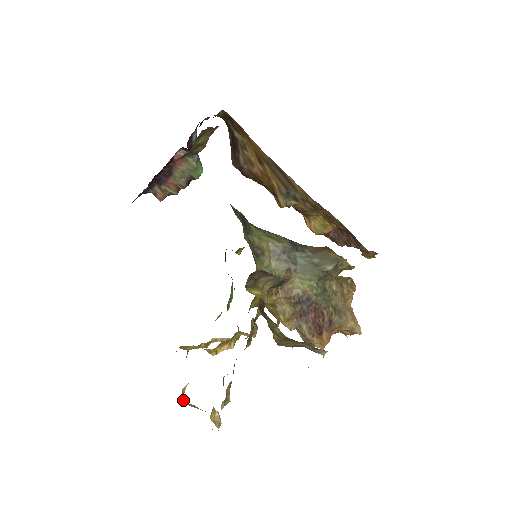
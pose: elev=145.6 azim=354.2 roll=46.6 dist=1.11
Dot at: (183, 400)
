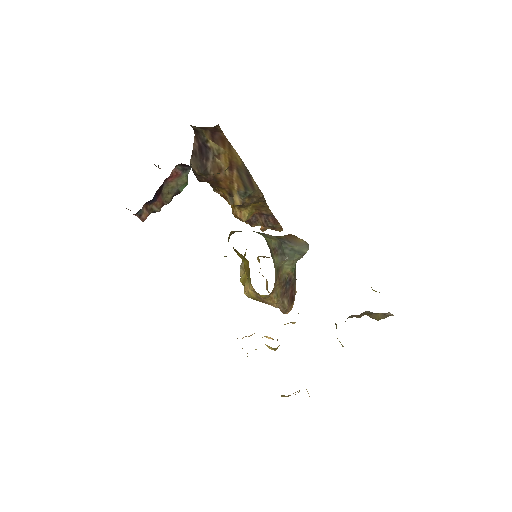
Dot at: occluded
